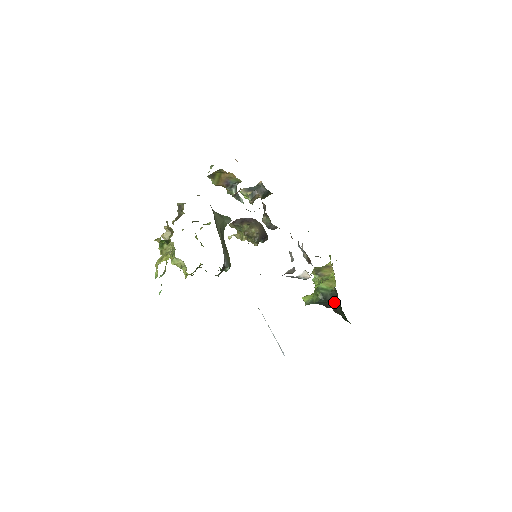
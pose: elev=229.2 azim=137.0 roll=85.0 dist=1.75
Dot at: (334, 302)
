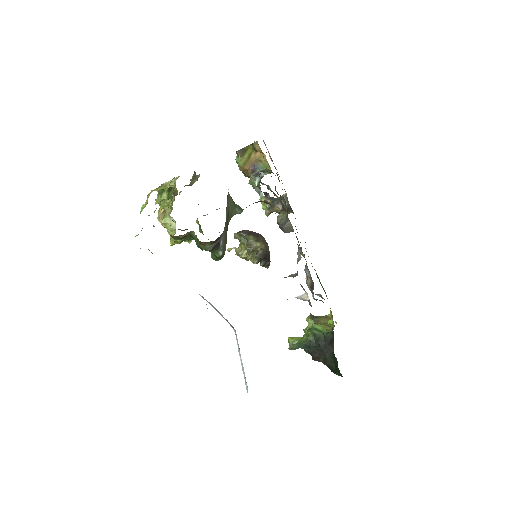
Dot at: (326, 347)
